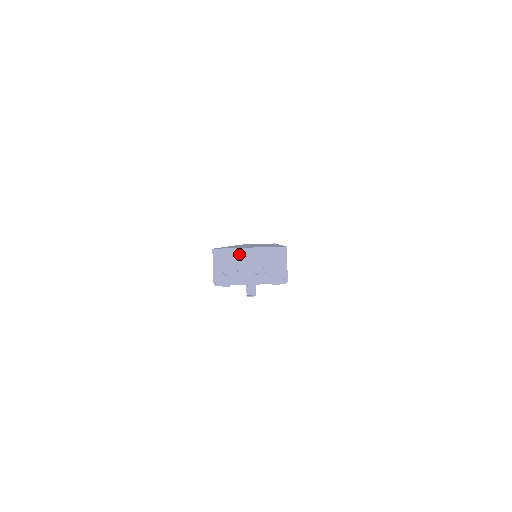
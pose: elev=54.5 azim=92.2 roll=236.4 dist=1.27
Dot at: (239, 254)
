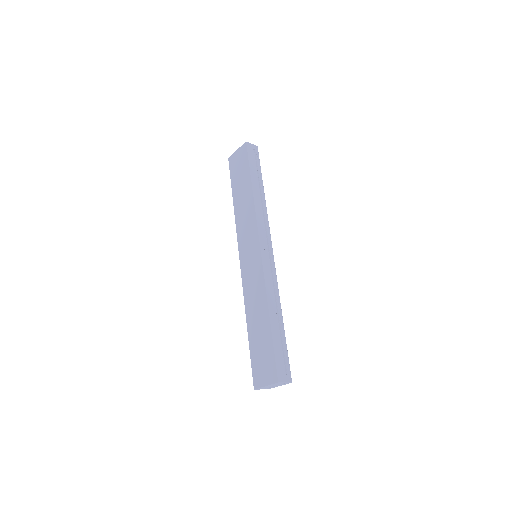
Dot at: (265, 387)
